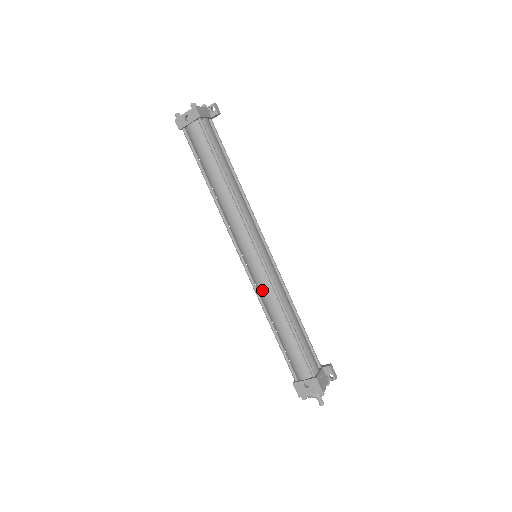
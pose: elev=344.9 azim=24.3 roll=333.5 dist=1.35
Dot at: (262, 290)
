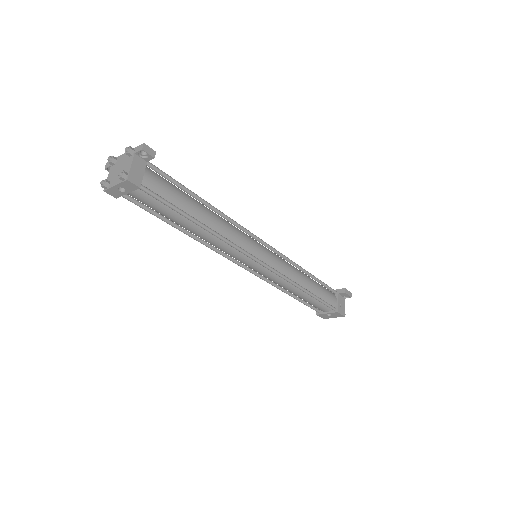
Dot at: (273, 281)
